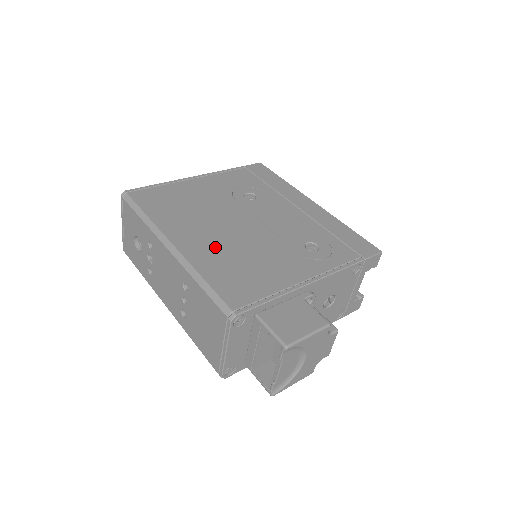
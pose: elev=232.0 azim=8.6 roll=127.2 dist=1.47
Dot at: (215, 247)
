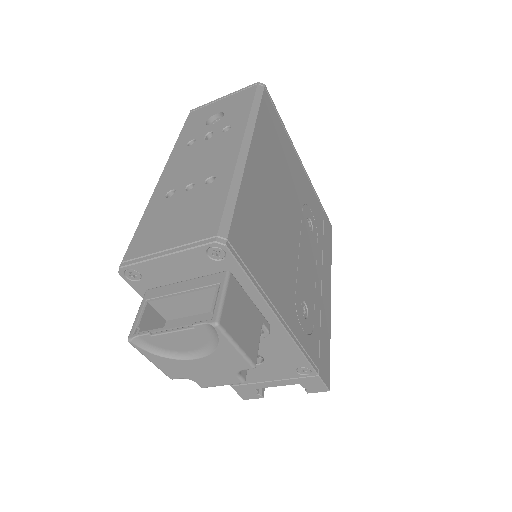
Dot at: (265, 198)
